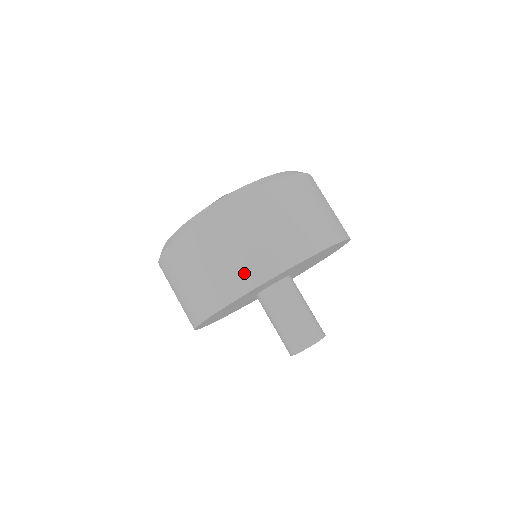
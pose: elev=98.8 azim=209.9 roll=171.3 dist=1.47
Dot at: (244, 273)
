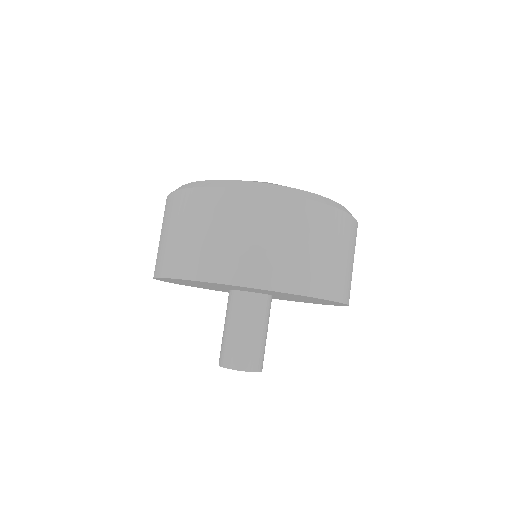
Dot at: (158, 260)
